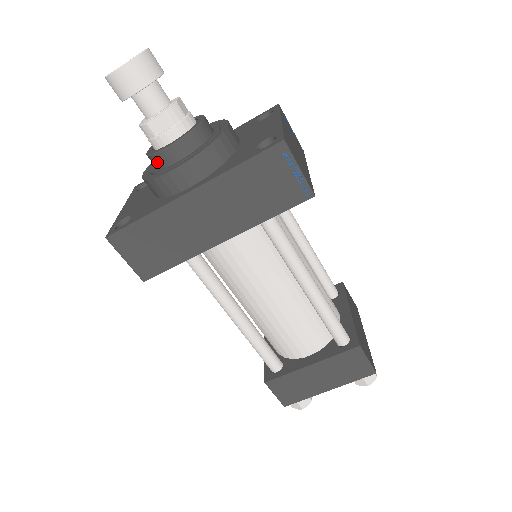
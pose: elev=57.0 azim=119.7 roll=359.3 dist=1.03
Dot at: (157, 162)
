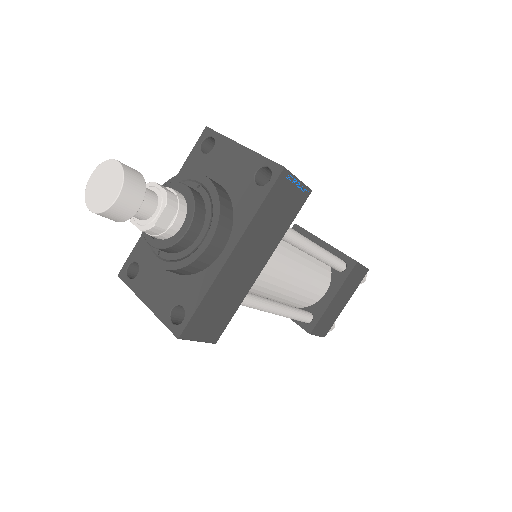
Dot at: (177, 249)
